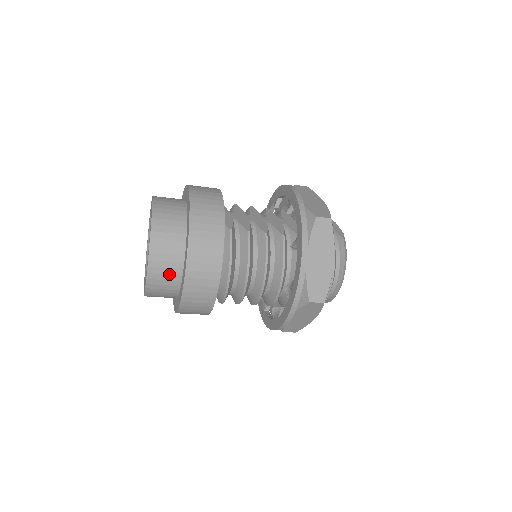
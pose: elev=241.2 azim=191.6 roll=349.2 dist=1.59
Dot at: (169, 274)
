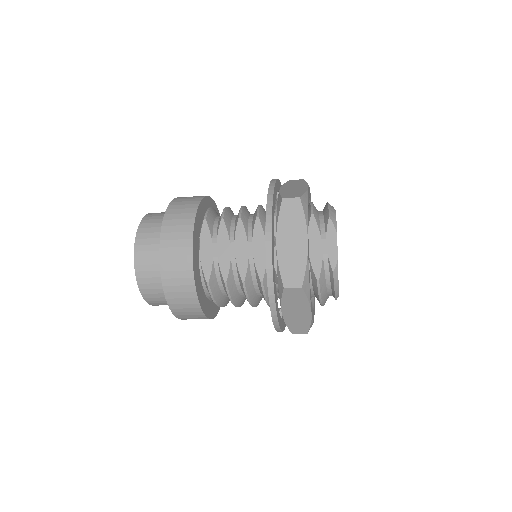
Dot at: occluded
